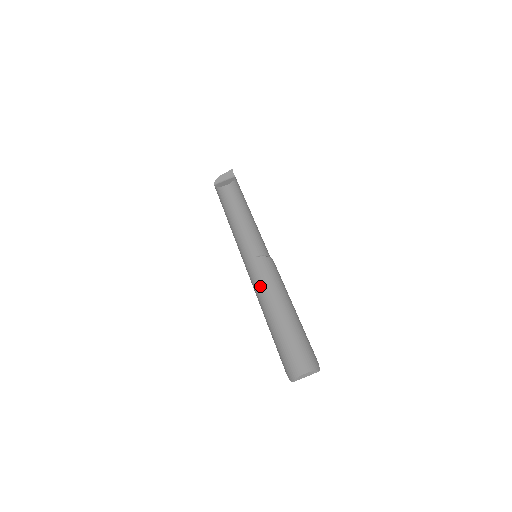
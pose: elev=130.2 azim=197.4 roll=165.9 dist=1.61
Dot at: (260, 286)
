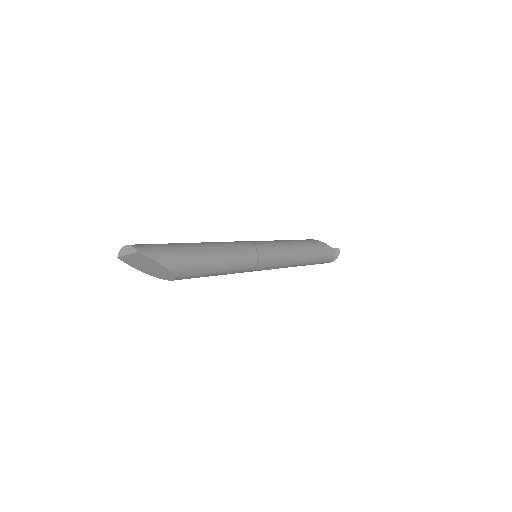
Dot at: occluded
